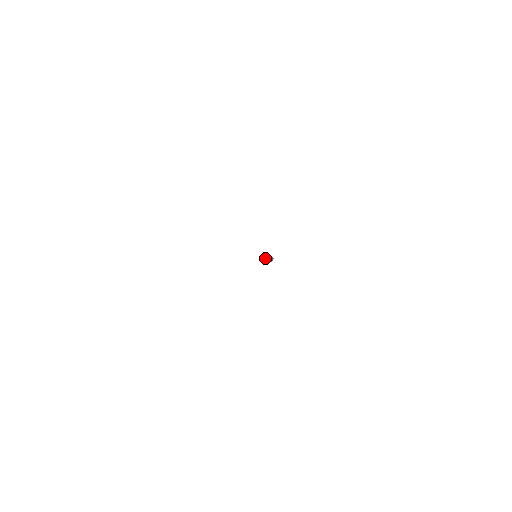
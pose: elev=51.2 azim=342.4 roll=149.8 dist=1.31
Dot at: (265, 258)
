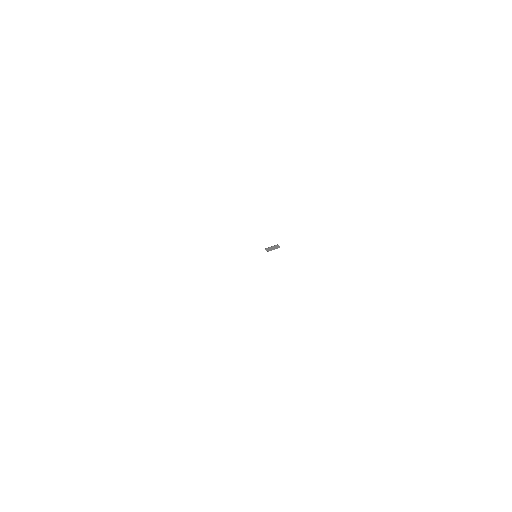
Dot at: (269, 249)
